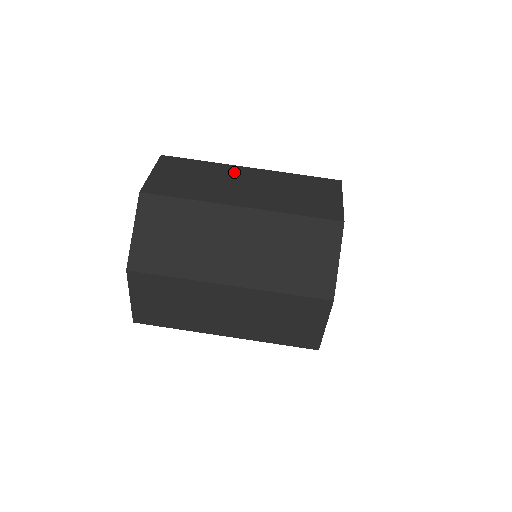
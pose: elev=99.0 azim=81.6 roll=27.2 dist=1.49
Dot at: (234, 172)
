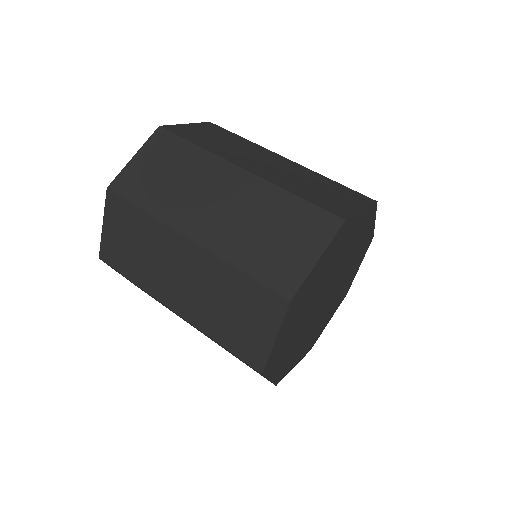
Dot at: occluded
